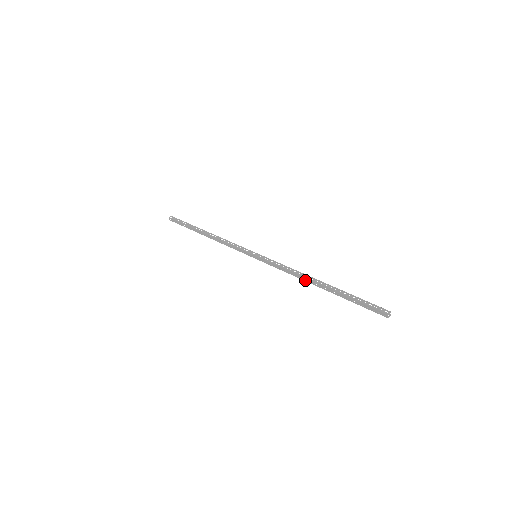
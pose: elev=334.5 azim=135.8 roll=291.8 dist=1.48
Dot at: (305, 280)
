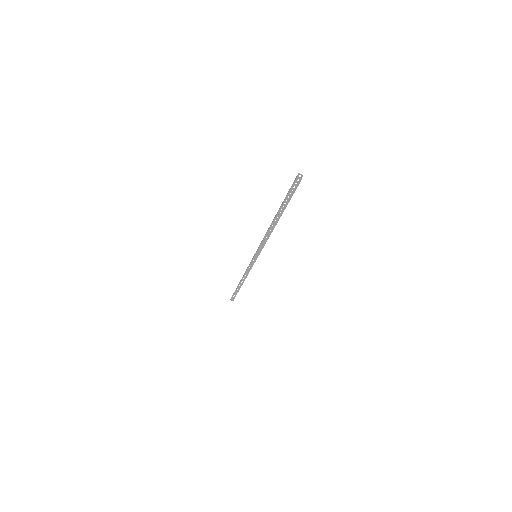
Dot at: (269, 227)
